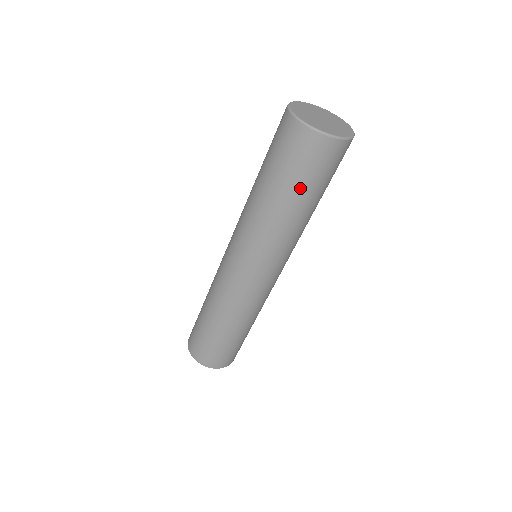
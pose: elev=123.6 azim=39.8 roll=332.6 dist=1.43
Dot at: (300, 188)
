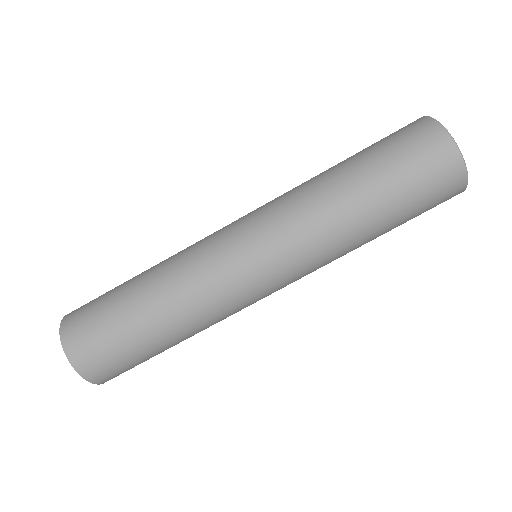
Dot at: (378, 168)
